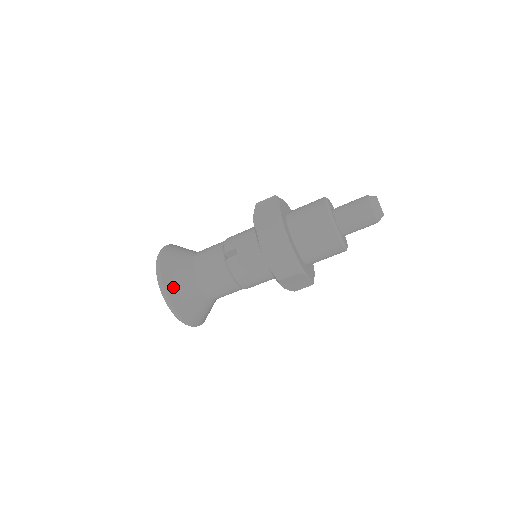
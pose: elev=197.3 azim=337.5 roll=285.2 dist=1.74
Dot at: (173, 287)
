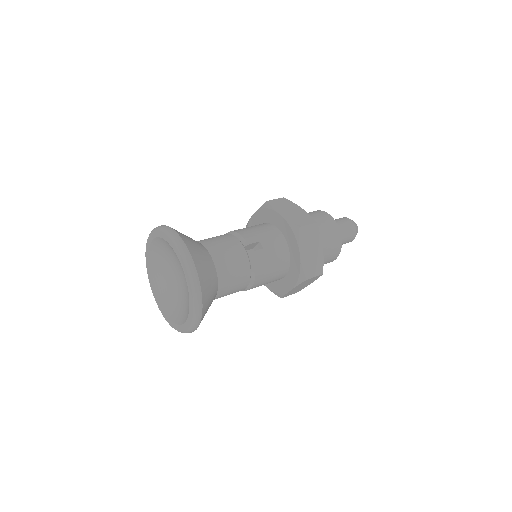
Dot at: (203, 275)
